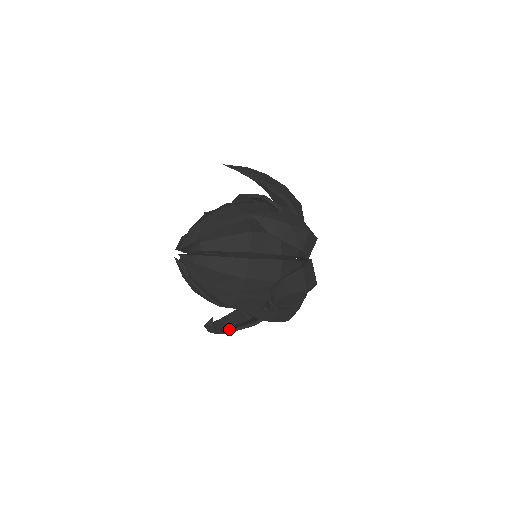
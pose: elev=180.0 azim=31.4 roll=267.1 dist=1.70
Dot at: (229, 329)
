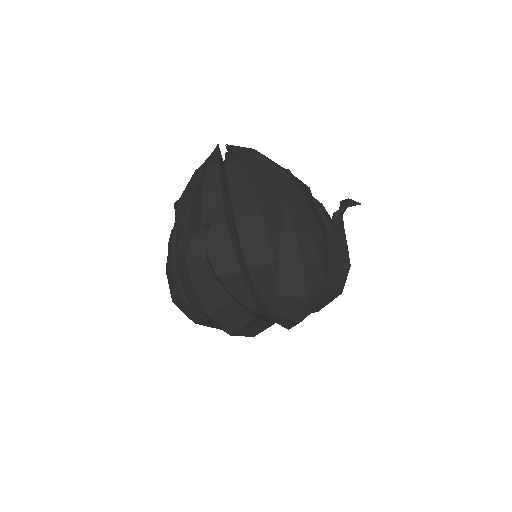
Dot at: (210, 266)
